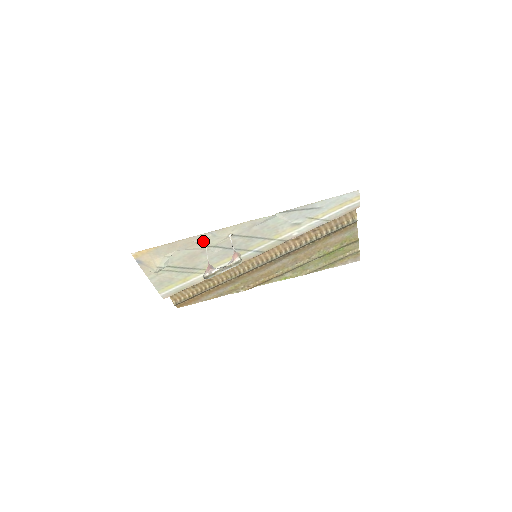
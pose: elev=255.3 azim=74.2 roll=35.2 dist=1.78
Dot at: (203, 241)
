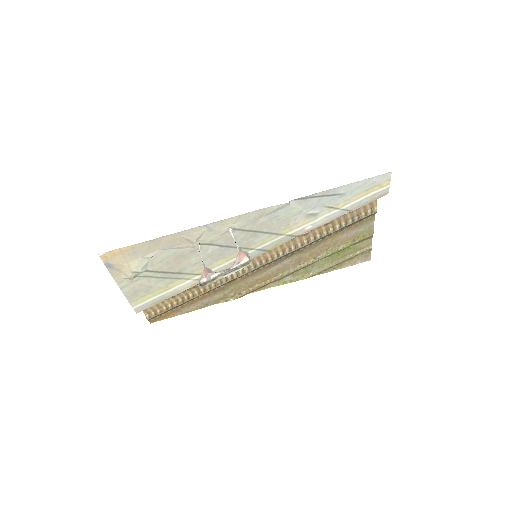
Dot at: (195, 237)
